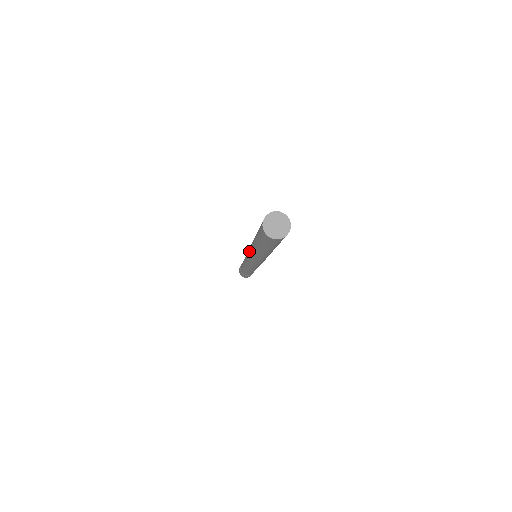
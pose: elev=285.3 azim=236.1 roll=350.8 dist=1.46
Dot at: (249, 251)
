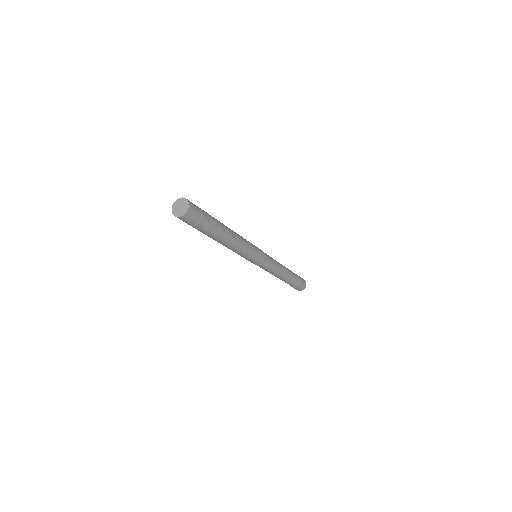
Dot at: occluded
